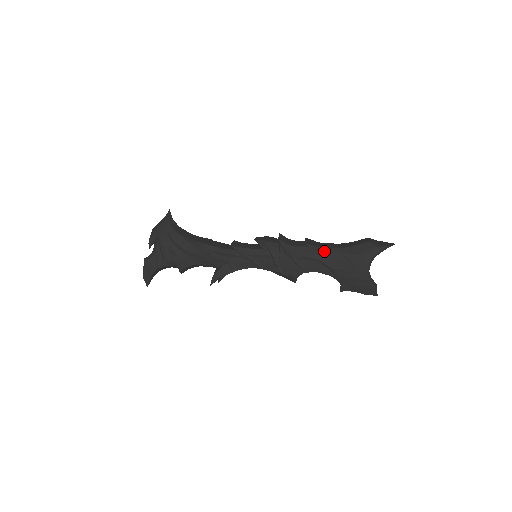
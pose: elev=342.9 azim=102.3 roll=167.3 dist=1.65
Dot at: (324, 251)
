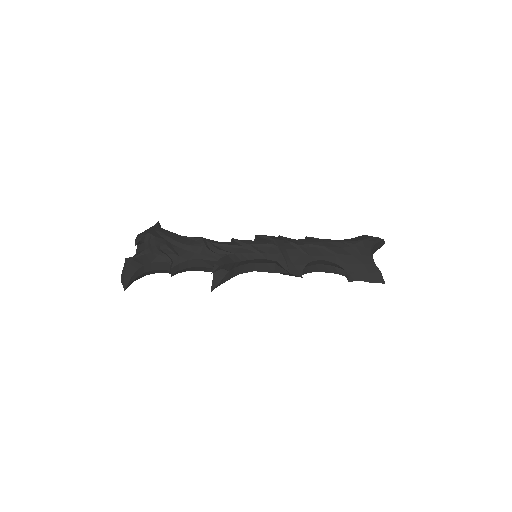
Dot at: (327, 241)
